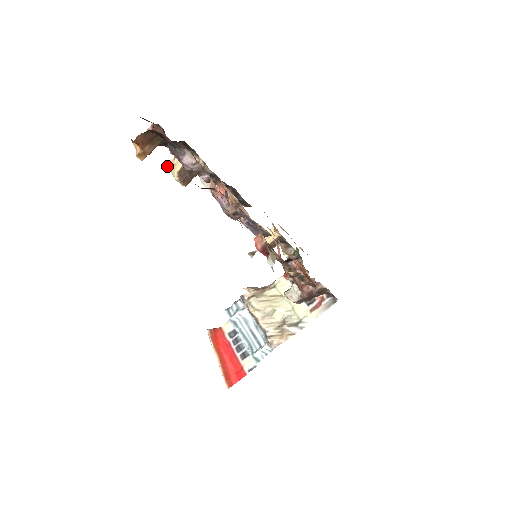
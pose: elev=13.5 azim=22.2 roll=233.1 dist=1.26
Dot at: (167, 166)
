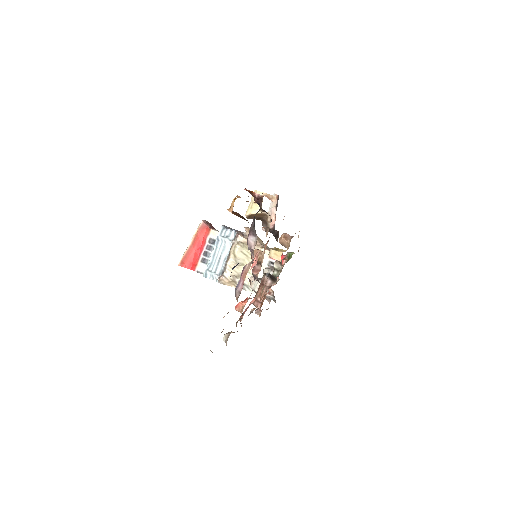
Dot at: (255, 190)
